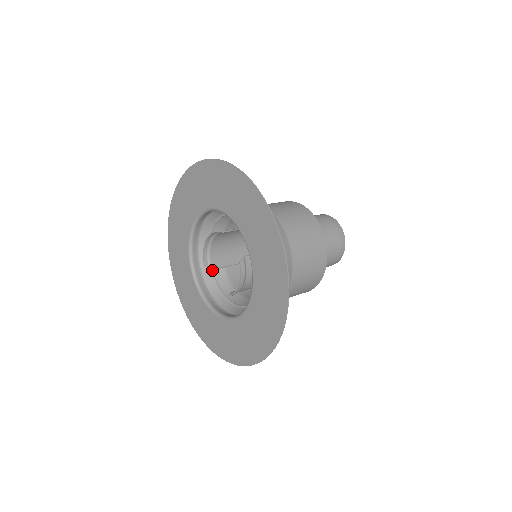
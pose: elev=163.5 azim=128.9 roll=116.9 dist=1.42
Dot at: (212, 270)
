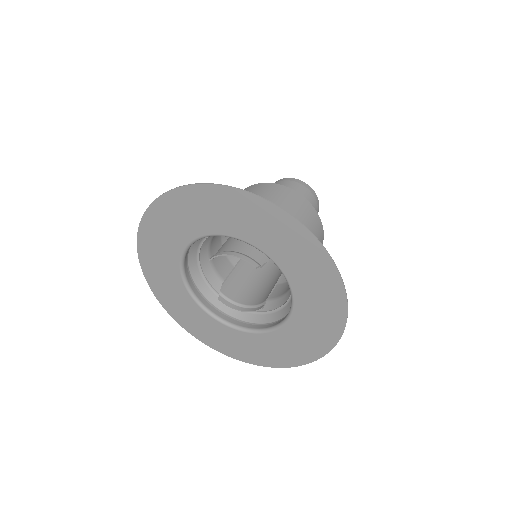
Dot at: (203, 242)
